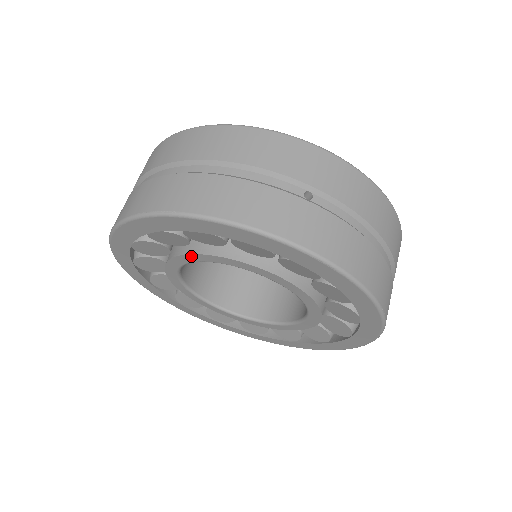
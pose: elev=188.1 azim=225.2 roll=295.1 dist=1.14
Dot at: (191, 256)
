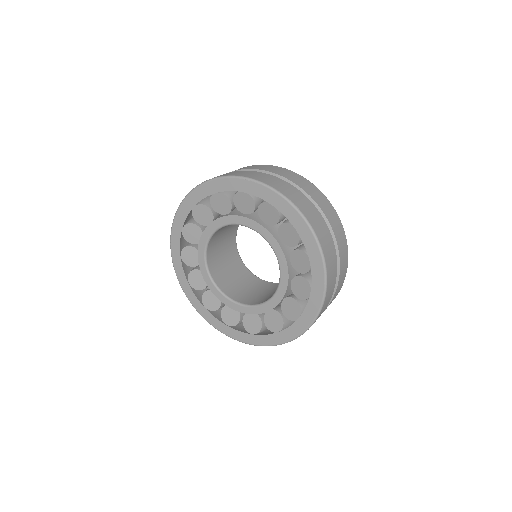
Dot at: (203, 237)
